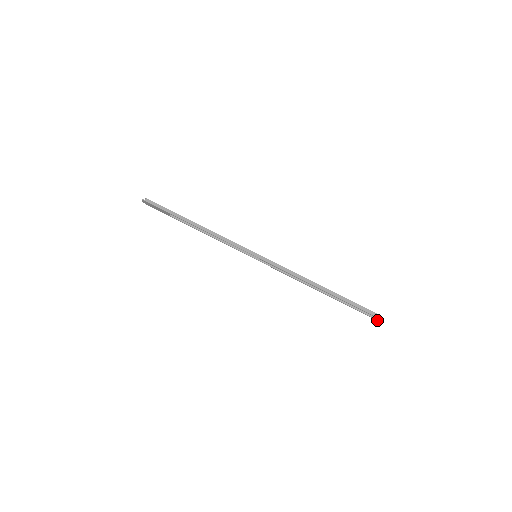
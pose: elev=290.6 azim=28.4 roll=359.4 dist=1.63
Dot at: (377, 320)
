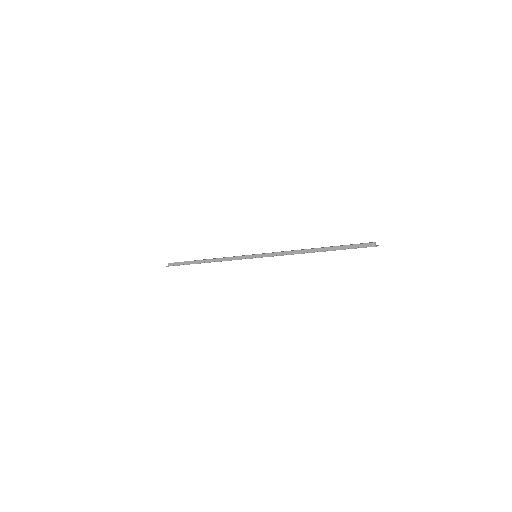
Dot at: occluded
